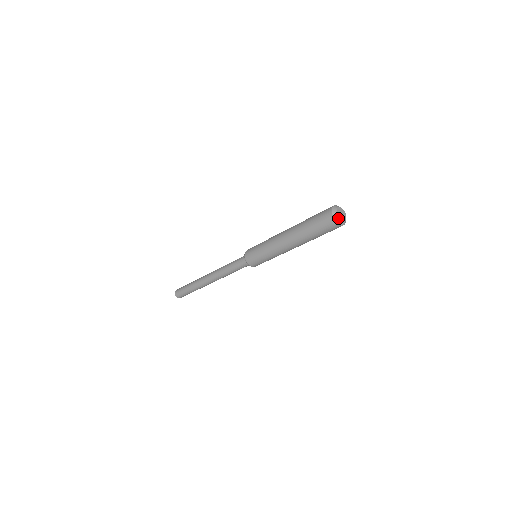
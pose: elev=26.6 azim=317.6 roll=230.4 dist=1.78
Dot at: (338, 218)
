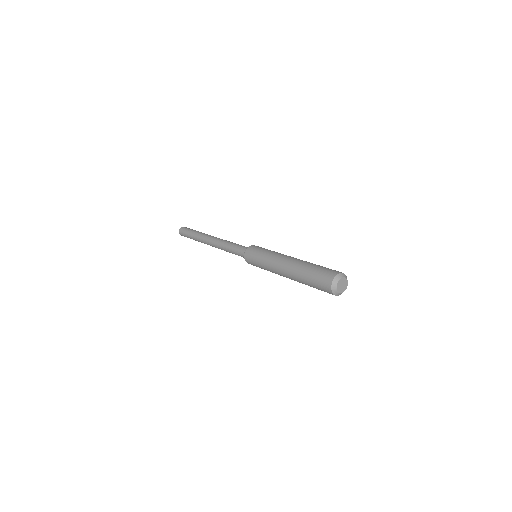
Dot at: (339, 294)
